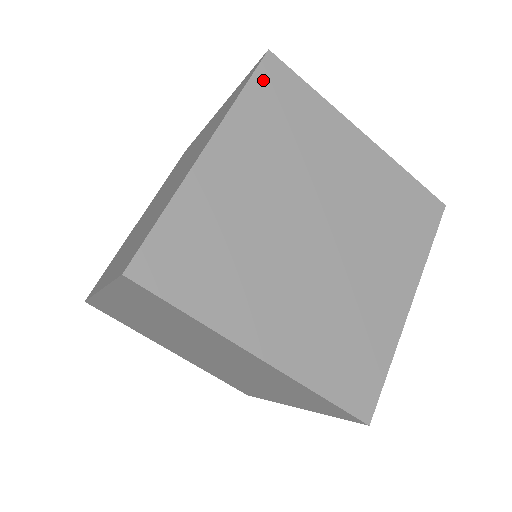
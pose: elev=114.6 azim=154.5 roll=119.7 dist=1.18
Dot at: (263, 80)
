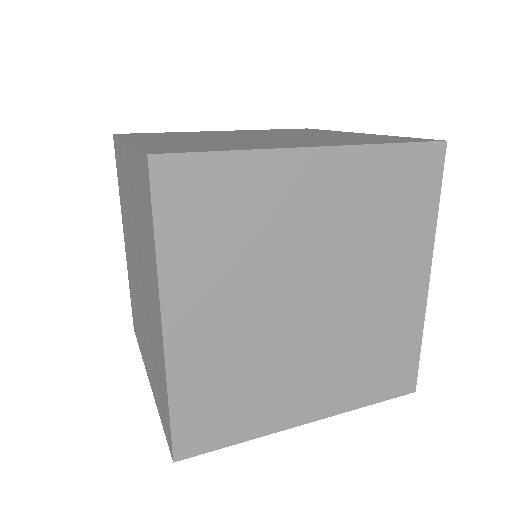
Dot at: occluded
